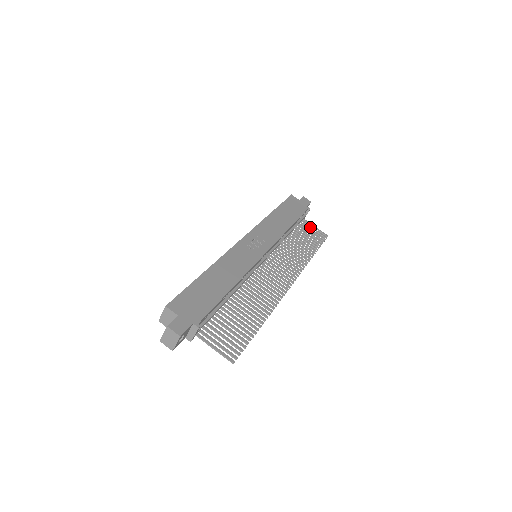
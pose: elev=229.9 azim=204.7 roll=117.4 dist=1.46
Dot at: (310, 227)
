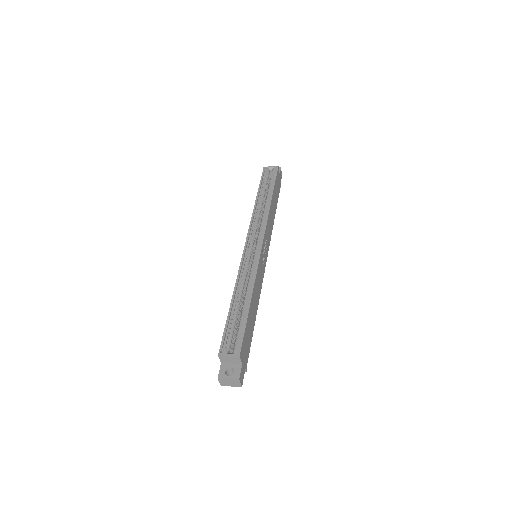
Dot at: occluded
